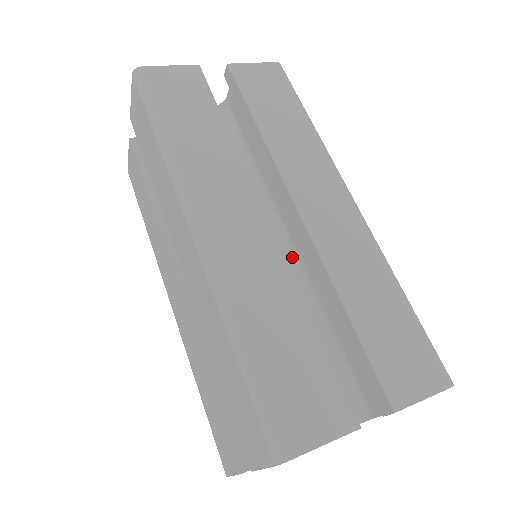
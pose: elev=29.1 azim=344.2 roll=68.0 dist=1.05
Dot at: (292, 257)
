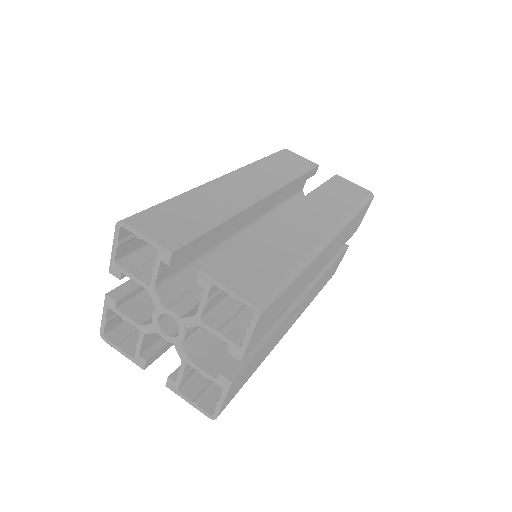
Dot at: occluded
